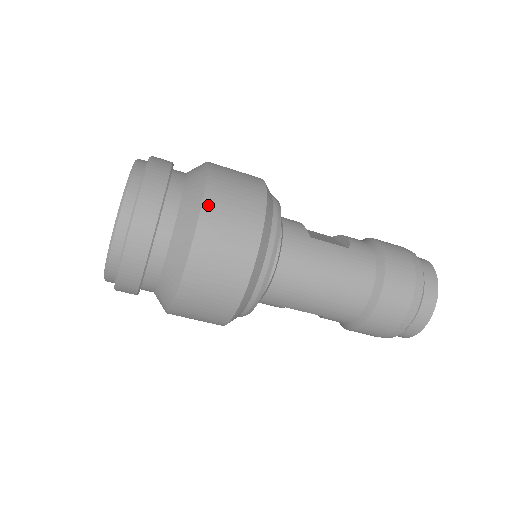
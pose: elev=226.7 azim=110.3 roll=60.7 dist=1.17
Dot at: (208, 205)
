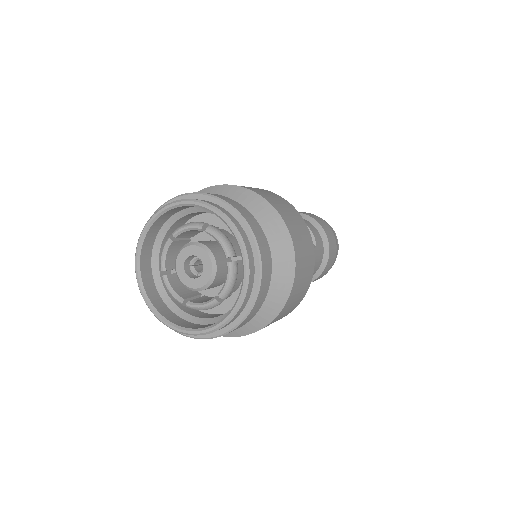
Dot at: (296, 281)
